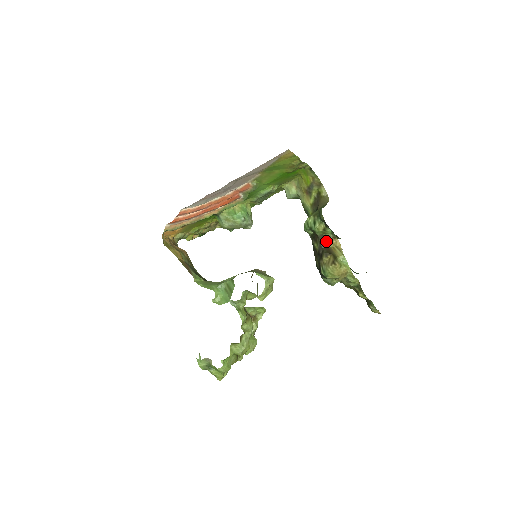
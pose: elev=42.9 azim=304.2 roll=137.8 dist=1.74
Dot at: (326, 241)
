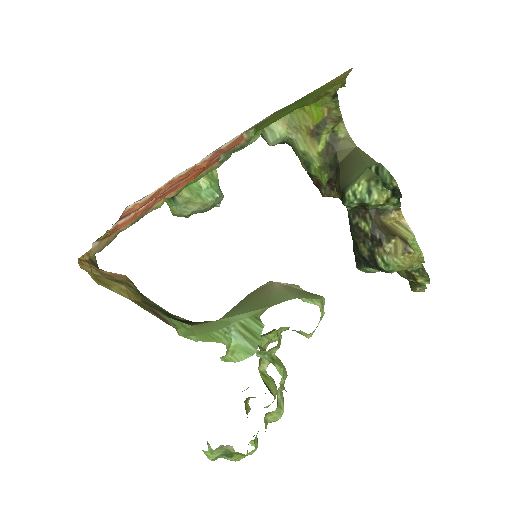
Dot at: (382, 216)
